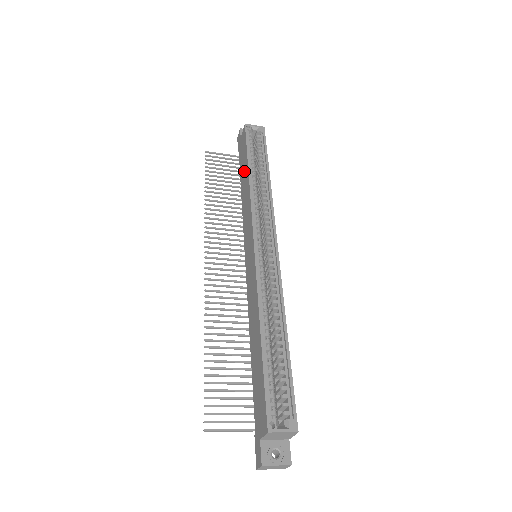
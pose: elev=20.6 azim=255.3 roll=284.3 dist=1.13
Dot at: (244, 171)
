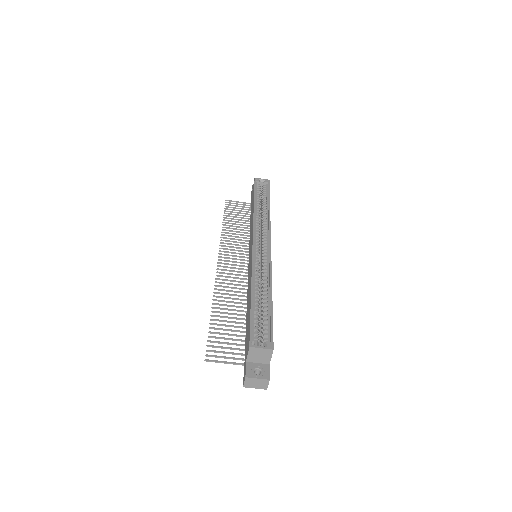
Dot at: (252, 207)
